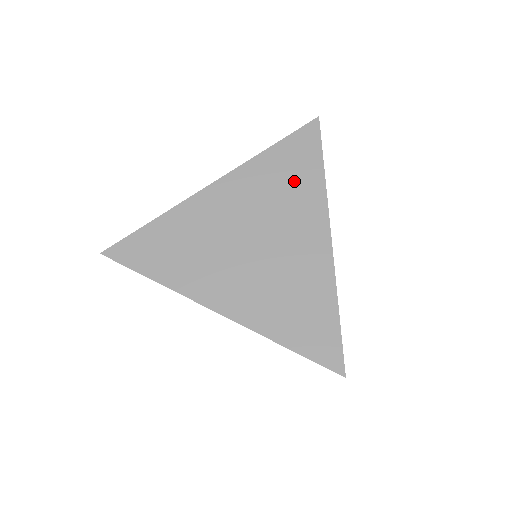
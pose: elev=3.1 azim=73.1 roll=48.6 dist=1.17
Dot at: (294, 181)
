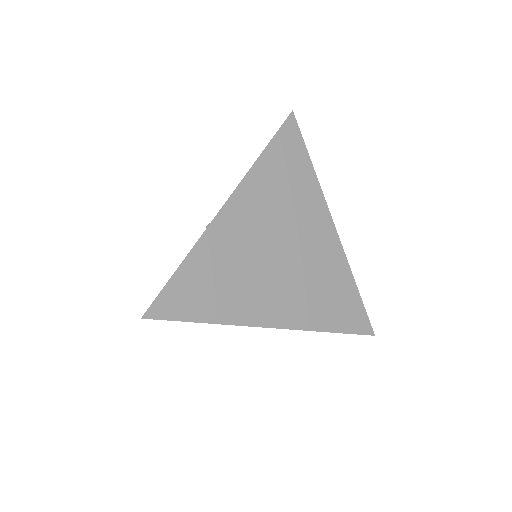
Dot at: (293, 182)
